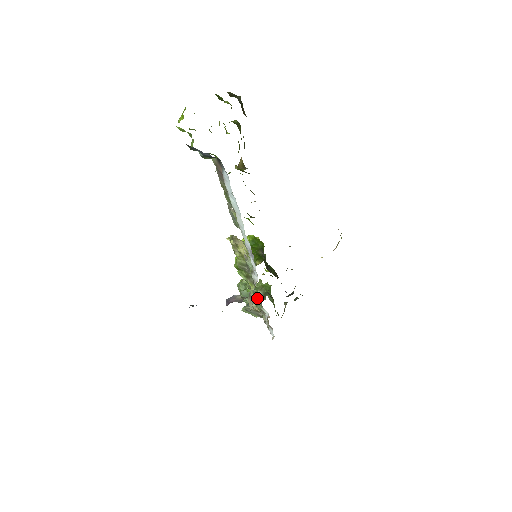
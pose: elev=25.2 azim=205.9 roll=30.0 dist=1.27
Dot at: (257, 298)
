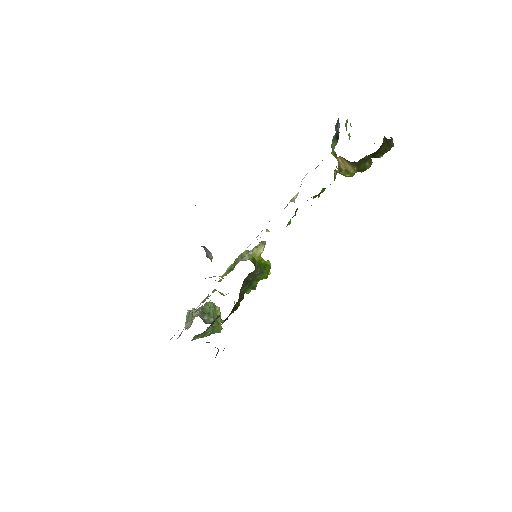
Dot at: occluded
